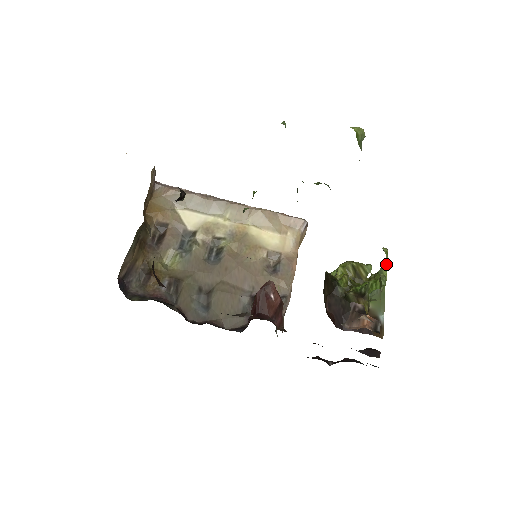
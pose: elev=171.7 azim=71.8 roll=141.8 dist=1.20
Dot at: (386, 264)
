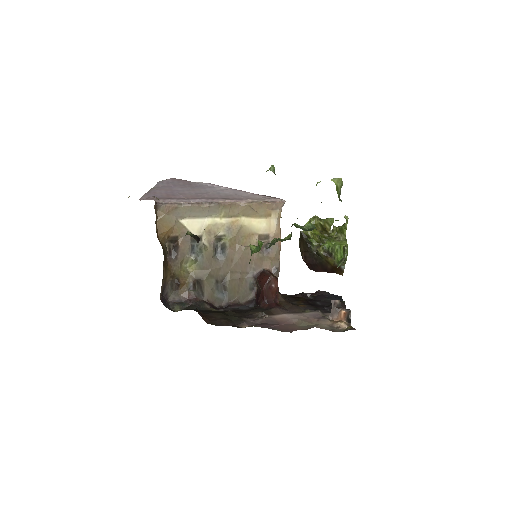
Dot at: (346, 226)
